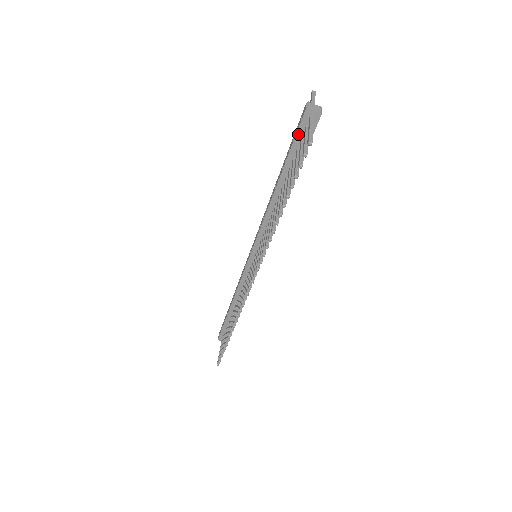
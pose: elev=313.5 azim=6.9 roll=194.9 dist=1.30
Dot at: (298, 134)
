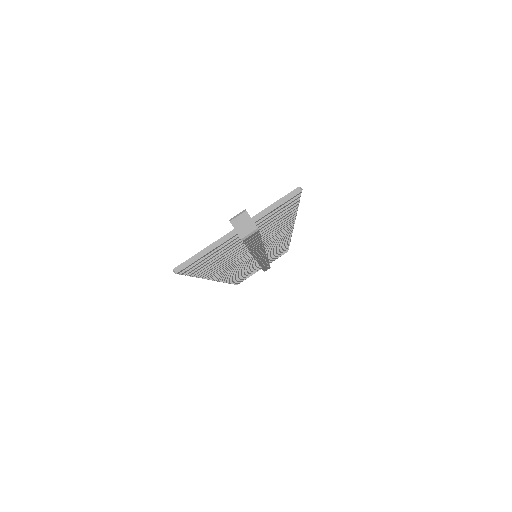
Dot at: occluded
